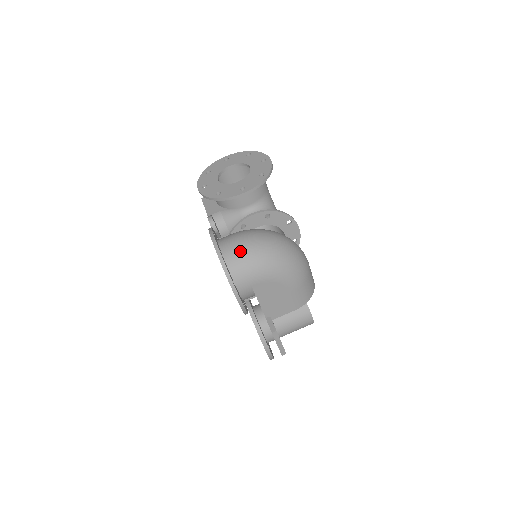
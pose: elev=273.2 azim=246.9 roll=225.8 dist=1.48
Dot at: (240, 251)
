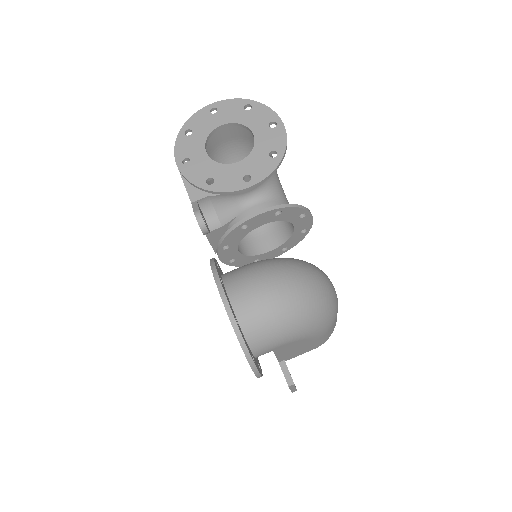
Dot at: (261, 313)
